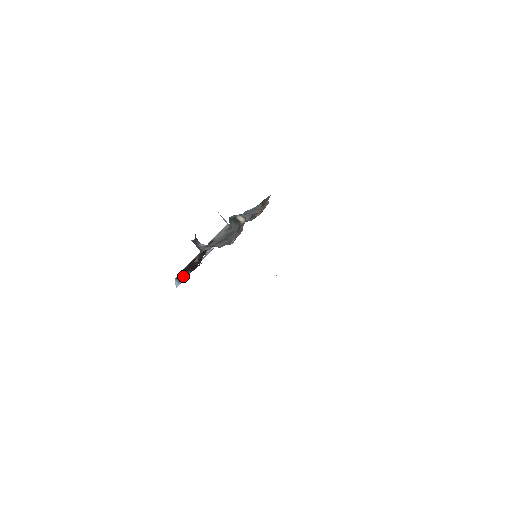
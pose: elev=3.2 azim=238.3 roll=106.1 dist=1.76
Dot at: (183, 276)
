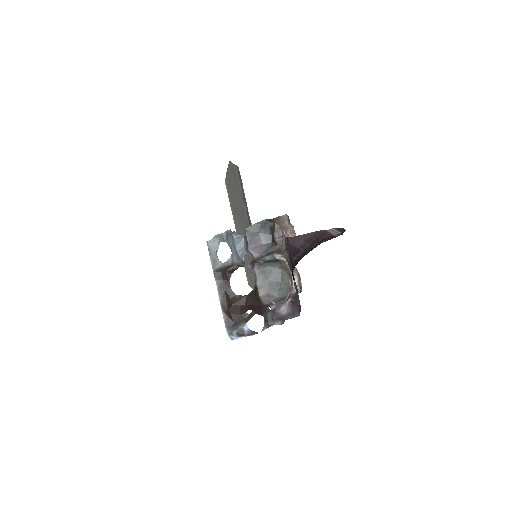
Dot at: (237, 329)
